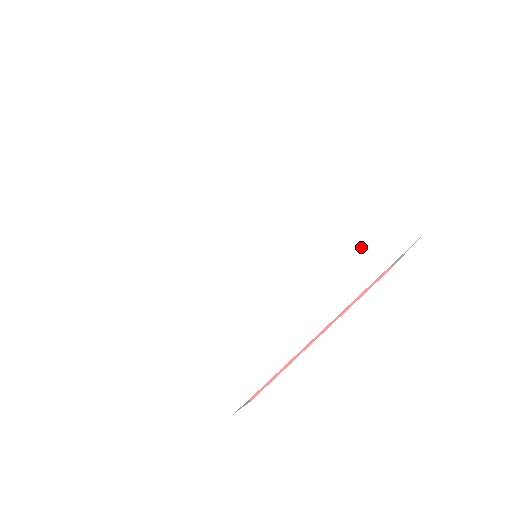
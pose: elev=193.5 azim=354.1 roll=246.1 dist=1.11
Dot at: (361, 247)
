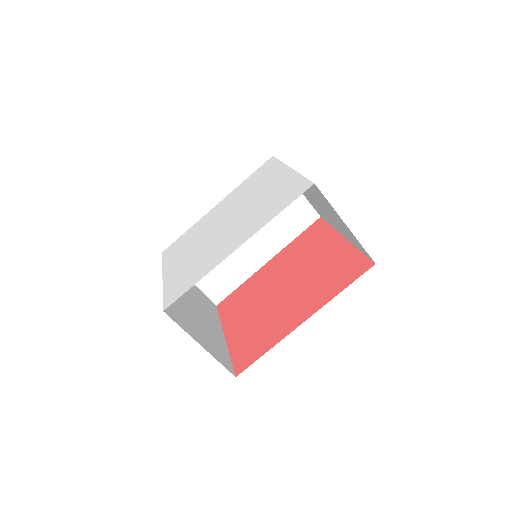
Dot at: (278, 203)
